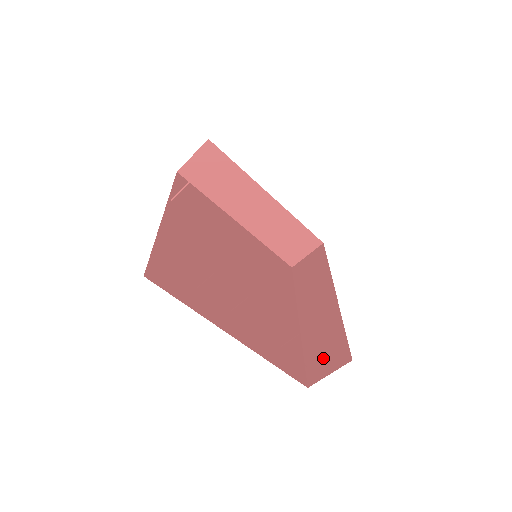
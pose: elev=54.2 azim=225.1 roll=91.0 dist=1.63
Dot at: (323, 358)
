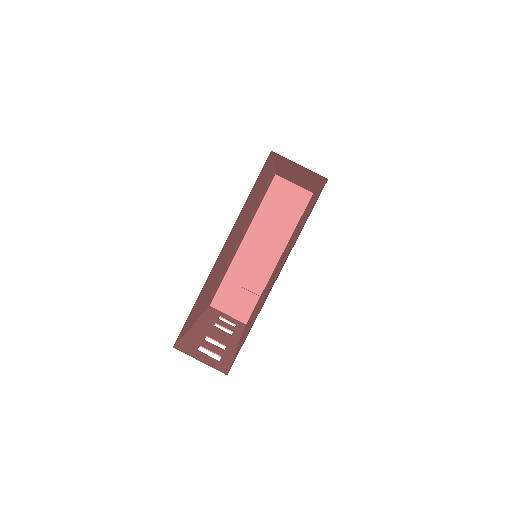
Dot at: (232, 300)
